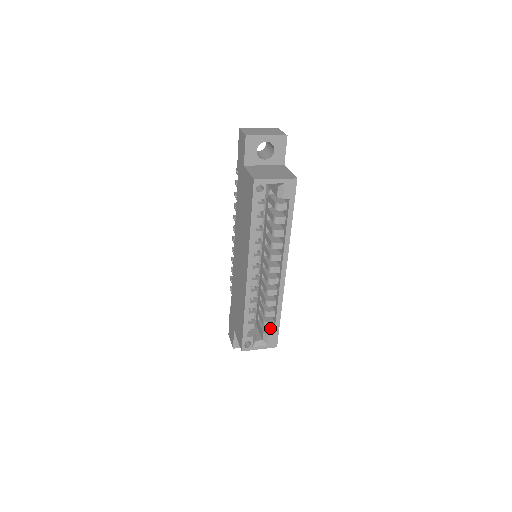
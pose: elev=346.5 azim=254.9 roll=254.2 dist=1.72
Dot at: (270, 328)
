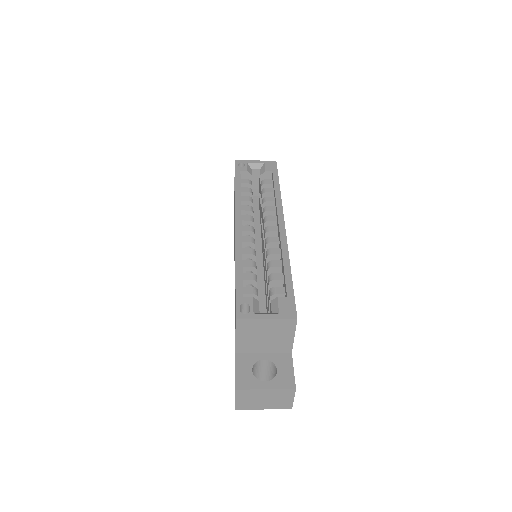
Dot at: occluded
